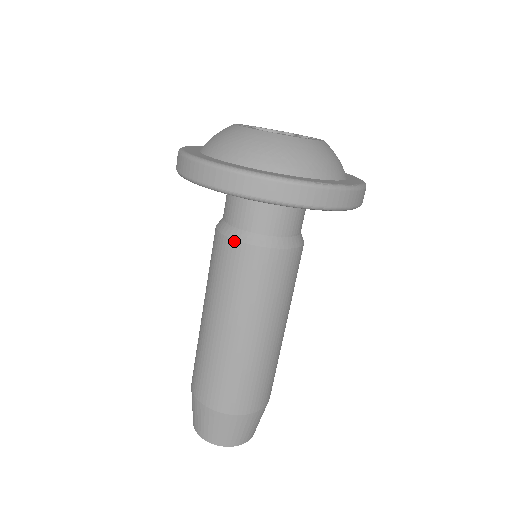
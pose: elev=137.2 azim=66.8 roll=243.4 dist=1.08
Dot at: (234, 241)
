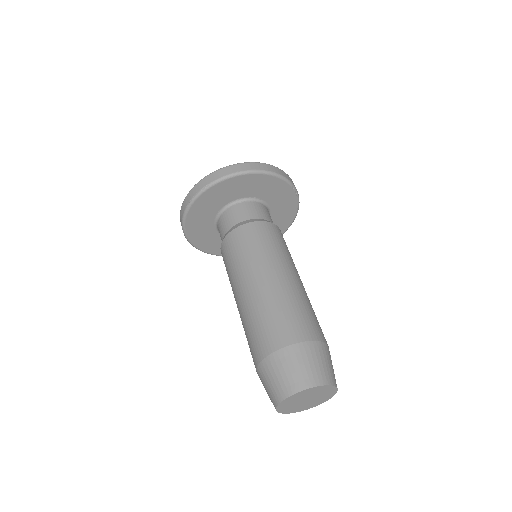
Dot at: (254, 222)
